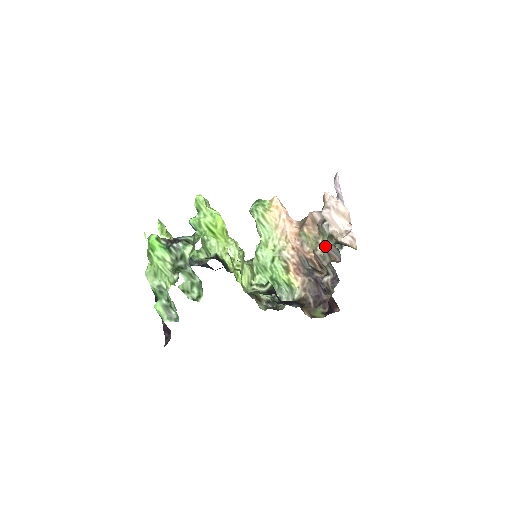
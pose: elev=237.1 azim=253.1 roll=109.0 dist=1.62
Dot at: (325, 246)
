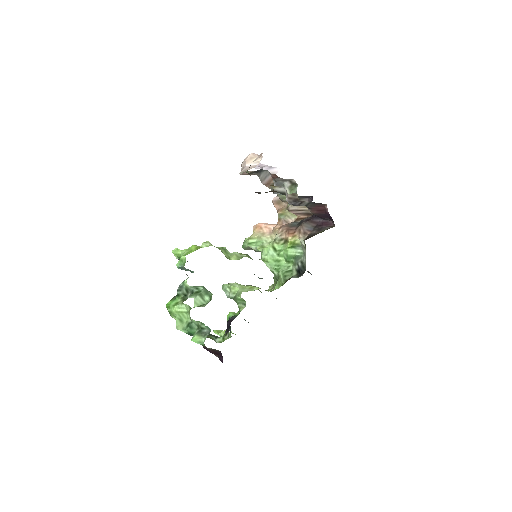
Dot at: occluded
